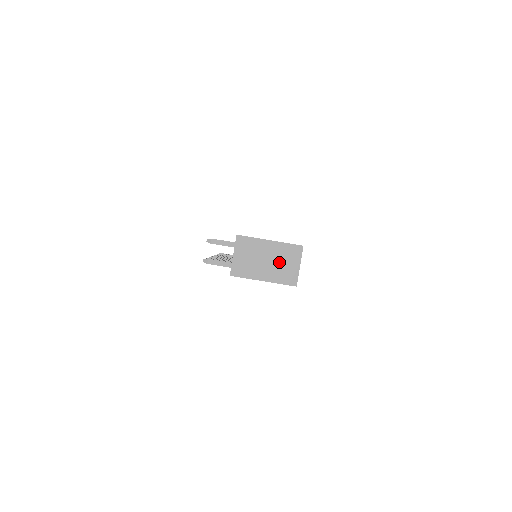
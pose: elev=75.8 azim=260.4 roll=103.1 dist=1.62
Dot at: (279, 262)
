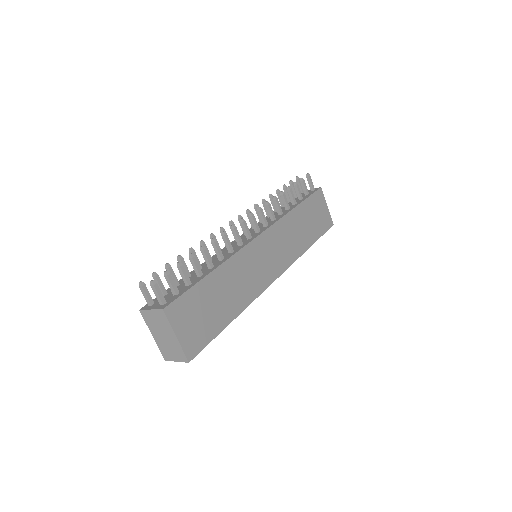
Dot at: (169, 346)
